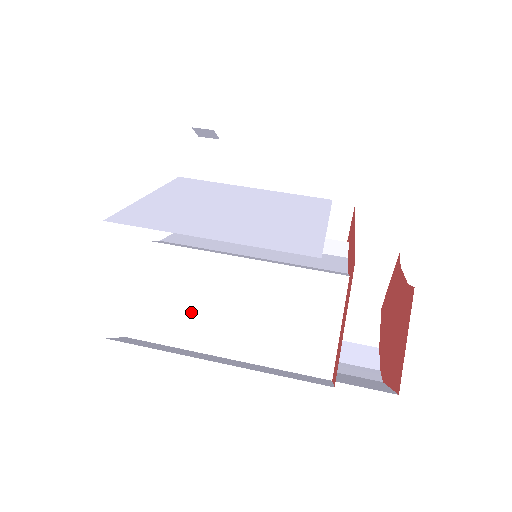
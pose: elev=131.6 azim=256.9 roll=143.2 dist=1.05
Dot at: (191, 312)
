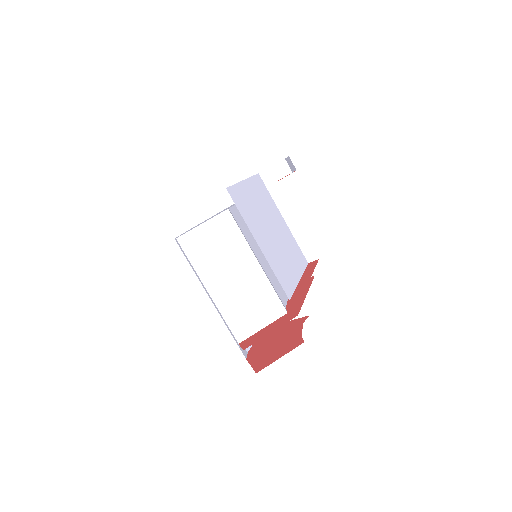
Dot at: (214, 259)
